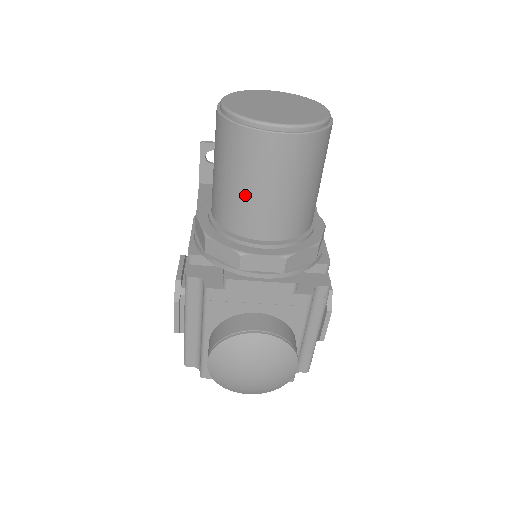
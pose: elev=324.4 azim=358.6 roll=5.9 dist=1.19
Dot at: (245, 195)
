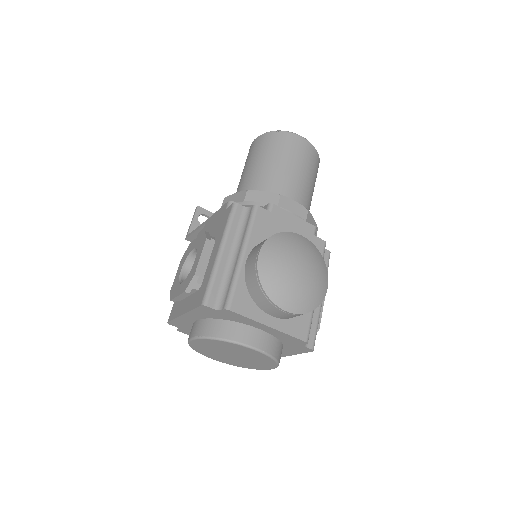
Dot at: (281, 167)
